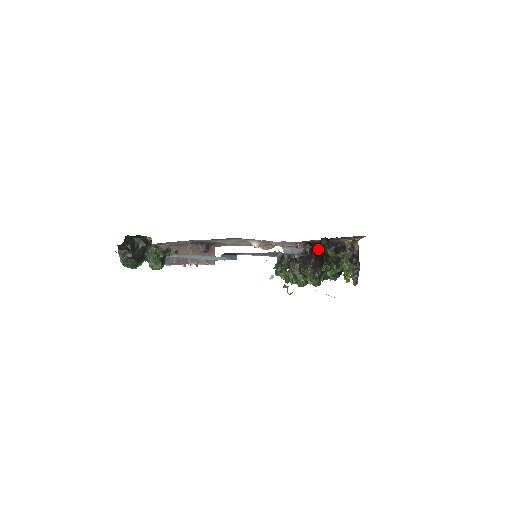
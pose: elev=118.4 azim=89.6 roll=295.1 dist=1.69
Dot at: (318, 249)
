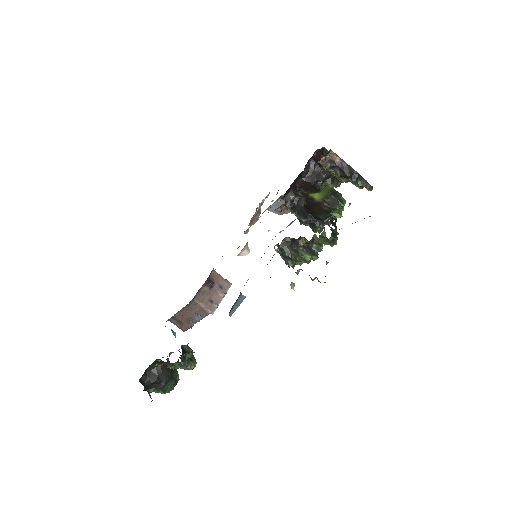
Dot at: (300, 181)
